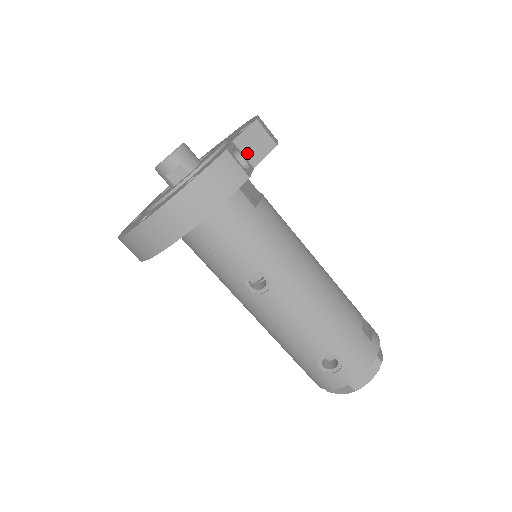
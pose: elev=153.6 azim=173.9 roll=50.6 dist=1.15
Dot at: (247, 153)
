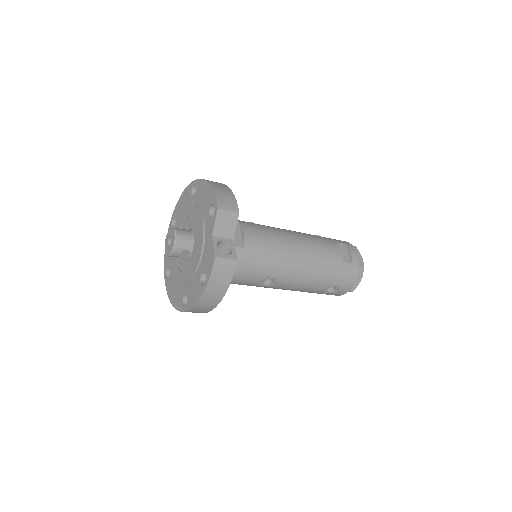
Dot at: (224, 235)
